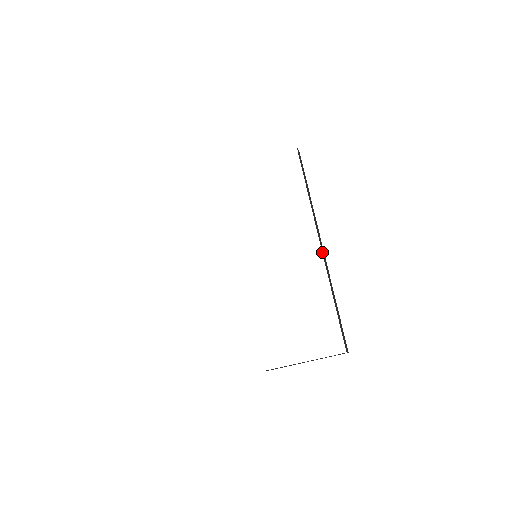
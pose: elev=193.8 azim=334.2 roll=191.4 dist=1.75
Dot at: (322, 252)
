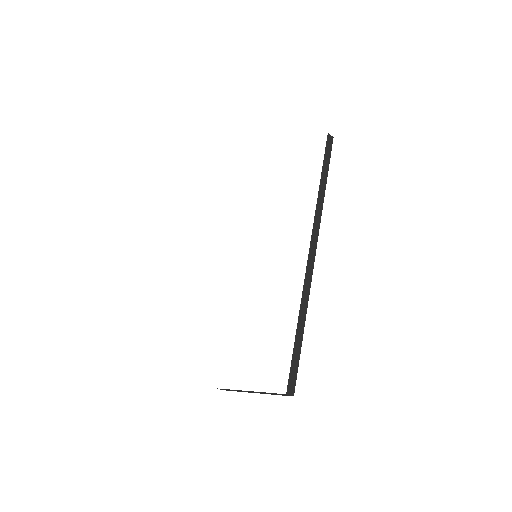
Dot at: (308, 261)
